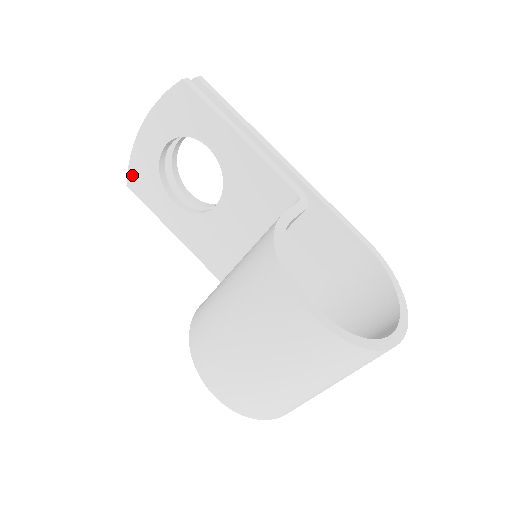
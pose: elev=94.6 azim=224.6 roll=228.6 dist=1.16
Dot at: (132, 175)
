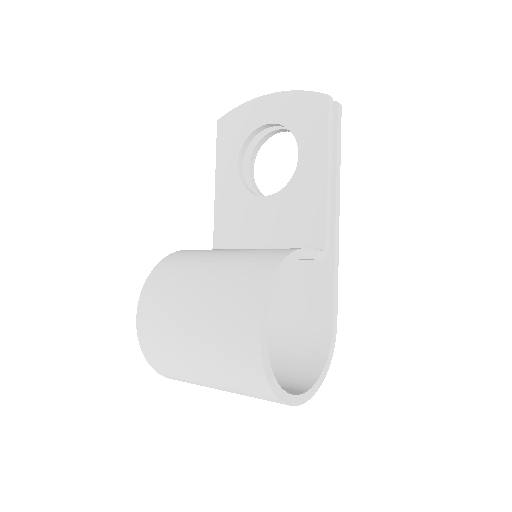
Dot at: (228, 118)
